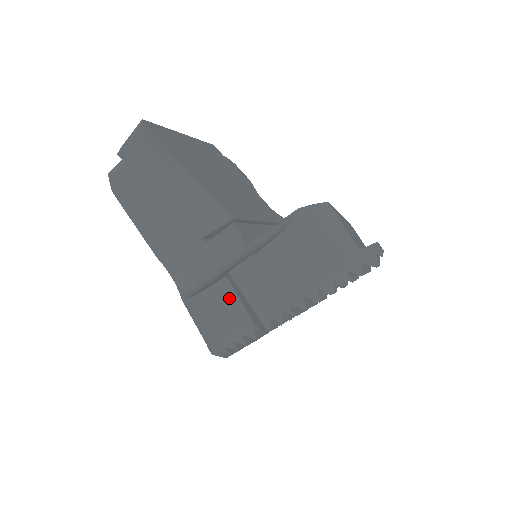
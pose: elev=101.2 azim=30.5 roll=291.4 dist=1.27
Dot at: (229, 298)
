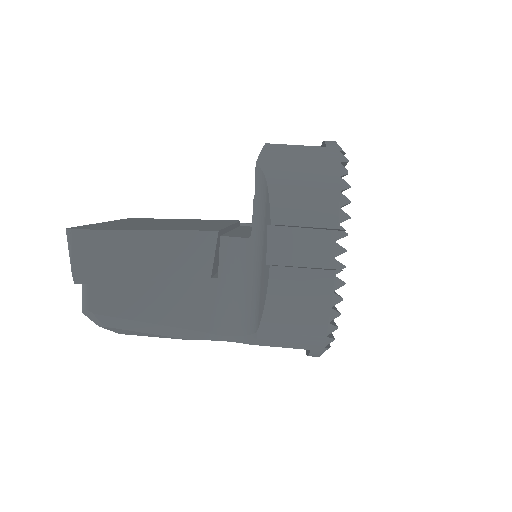
Dot at: (292, 279)
